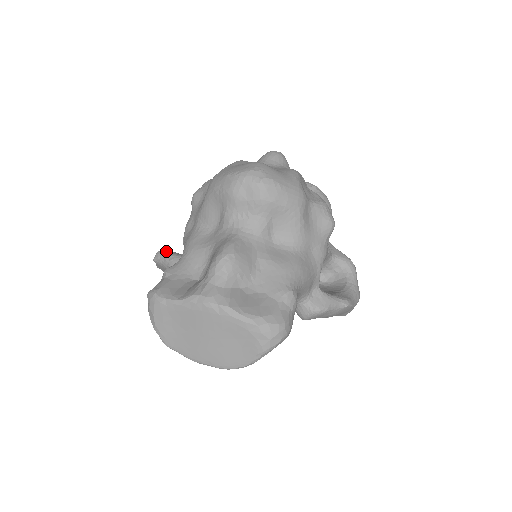
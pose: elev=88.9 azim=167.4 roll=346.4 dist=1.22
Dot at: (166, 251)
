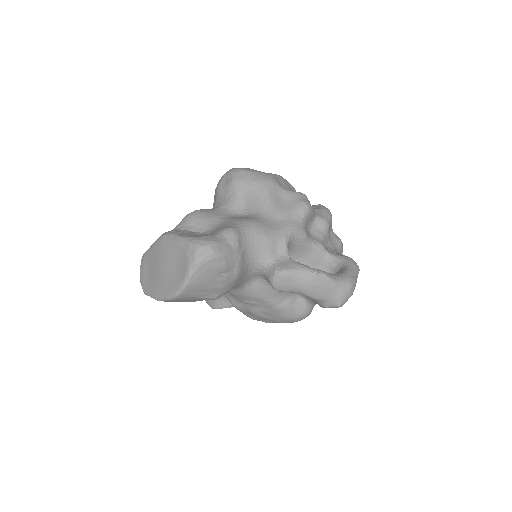
Dot at: occluded
